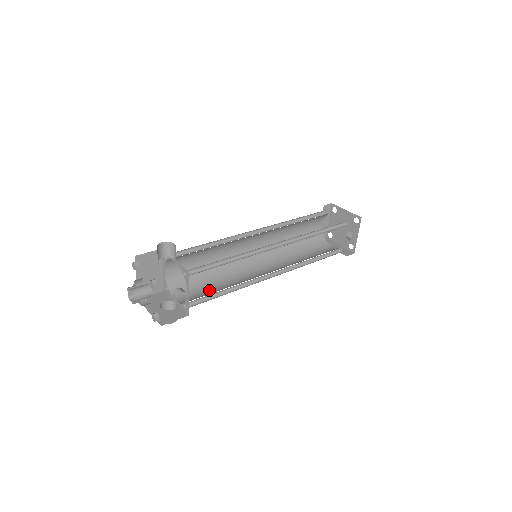
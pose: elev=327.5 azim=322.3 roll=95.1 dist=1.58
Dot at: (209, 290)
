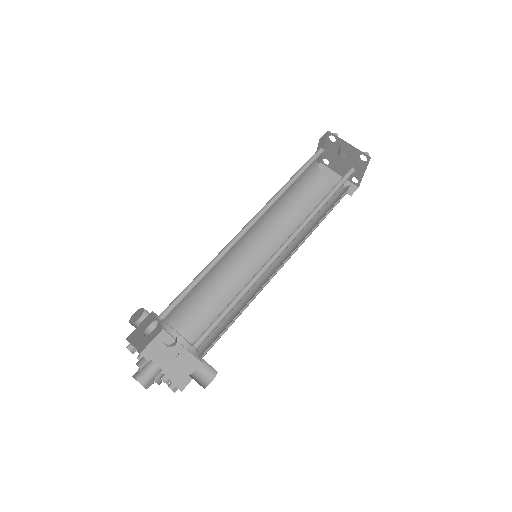
Dot at: occluded
